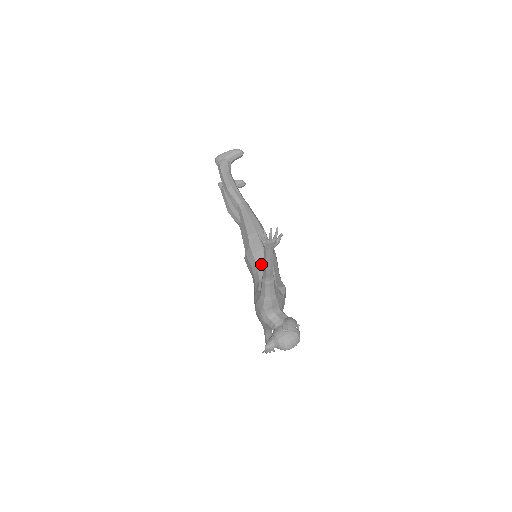
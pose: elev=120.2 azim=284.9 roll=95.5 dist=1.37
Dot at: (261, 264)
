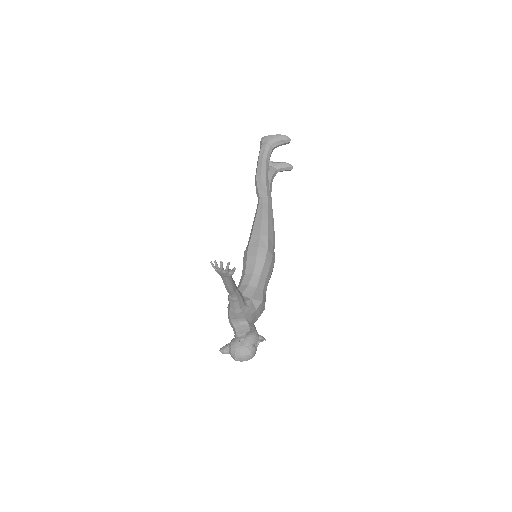
Dot at: (249, 269)
